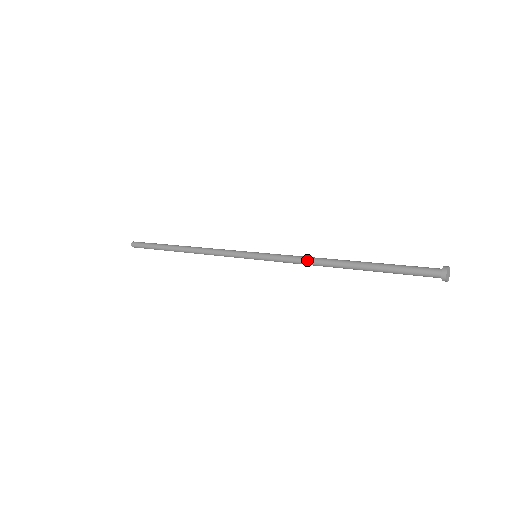
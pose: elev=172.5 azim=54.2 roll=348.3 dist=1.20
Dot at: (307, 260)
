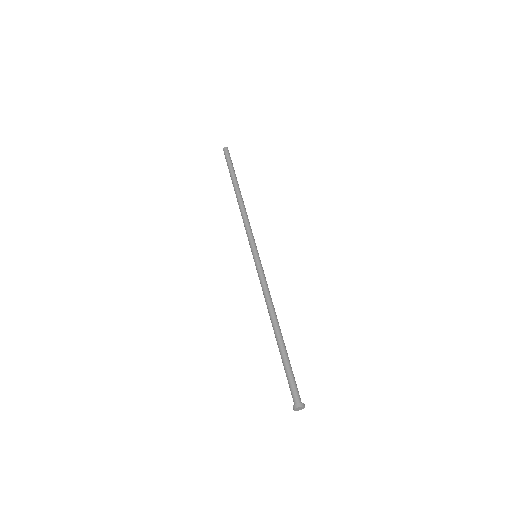
Dot at: (265, 300)
